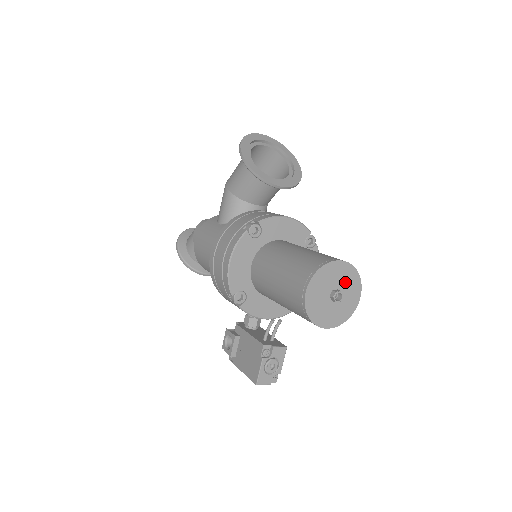
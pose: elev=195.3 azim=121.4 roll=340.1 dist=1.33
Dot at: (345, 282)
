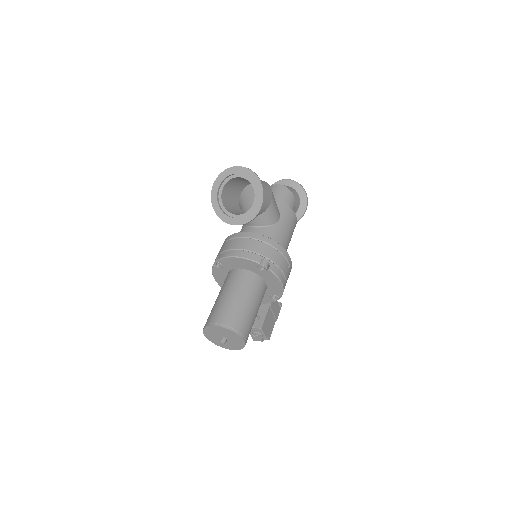
Dot at: (227, 334)
